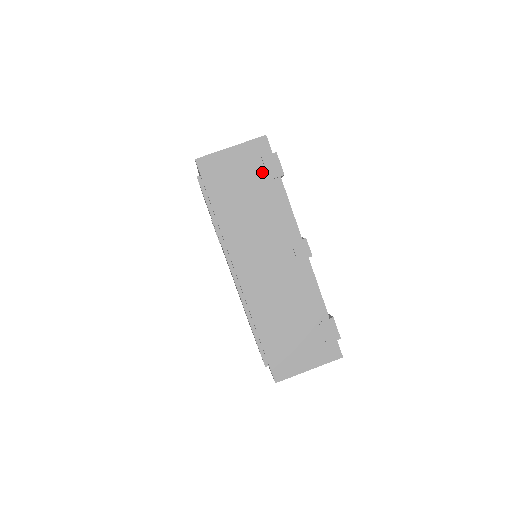
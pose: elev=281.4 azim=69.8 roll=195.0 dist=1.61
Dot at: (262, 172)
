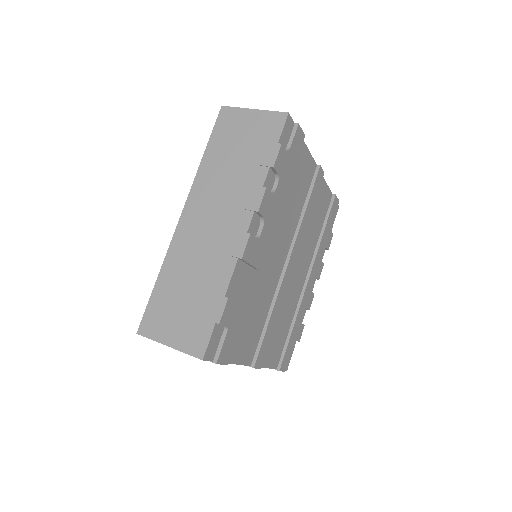
Dot at: occluded
